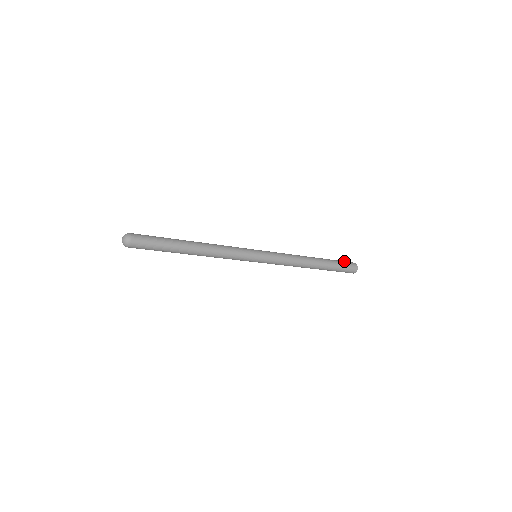
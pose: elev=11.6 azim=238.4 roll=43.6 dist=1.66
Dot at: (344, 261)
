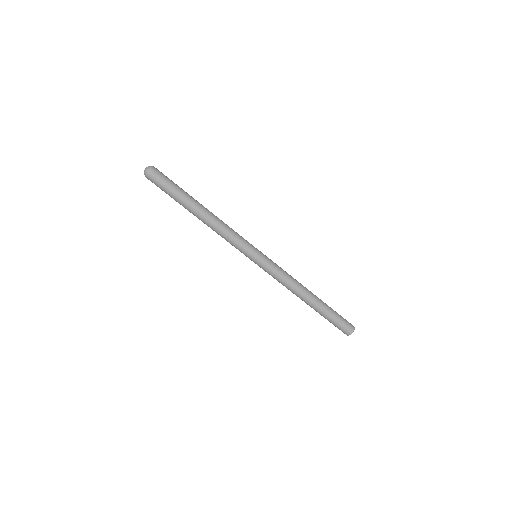
Dot at: occluded
